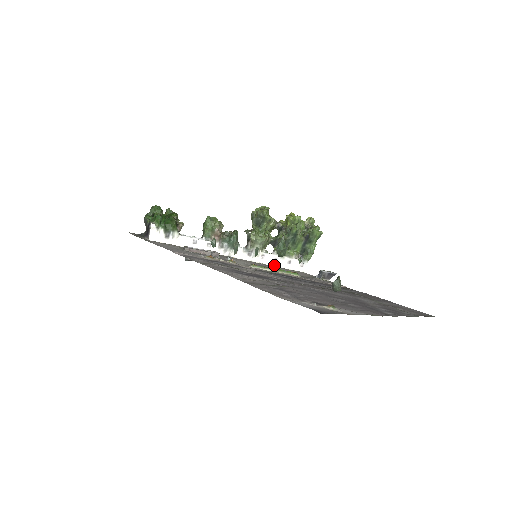
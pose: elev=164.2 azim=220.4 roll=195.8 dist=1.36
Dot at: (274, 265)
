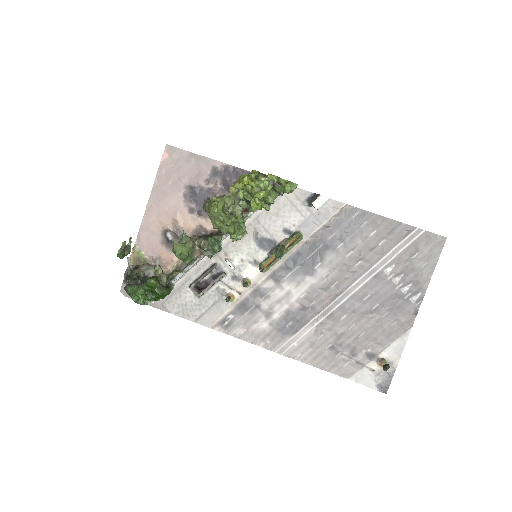
Dot at: (258, 210)
